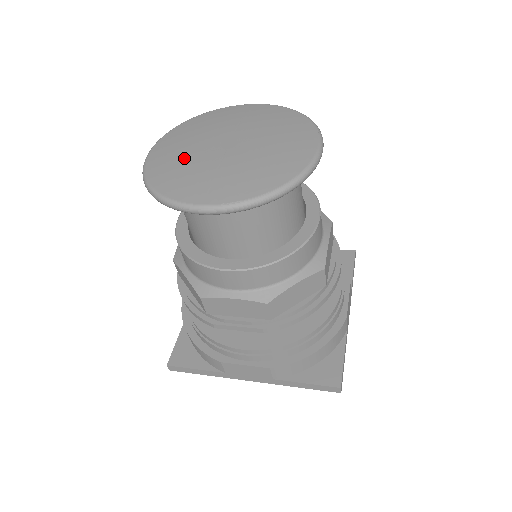
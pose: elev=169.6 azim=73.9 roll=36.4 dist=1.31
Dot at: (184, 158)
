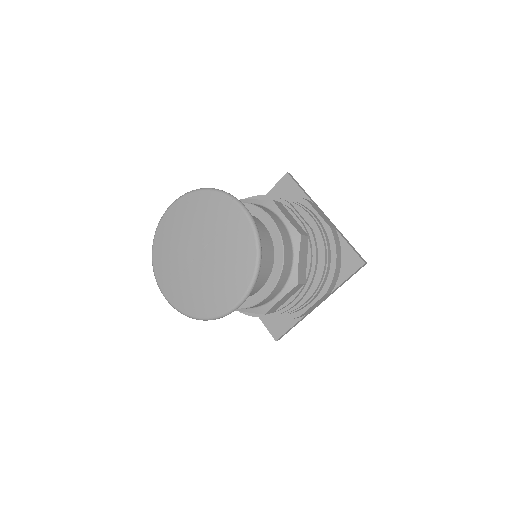
Dot at: (174, 243)
